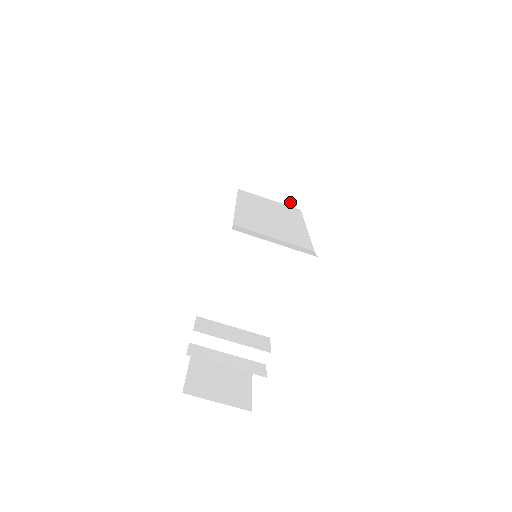
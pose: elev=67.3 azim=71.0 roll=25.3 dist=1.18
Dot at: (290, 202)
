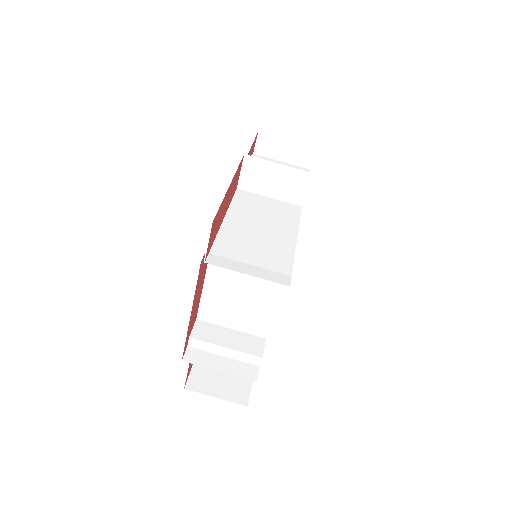
Dot at: (290, 199)
